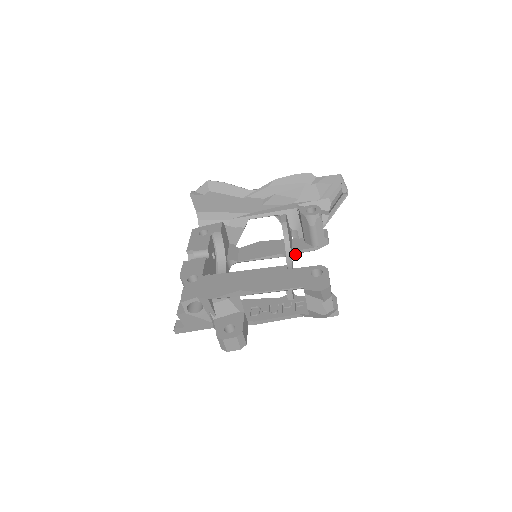
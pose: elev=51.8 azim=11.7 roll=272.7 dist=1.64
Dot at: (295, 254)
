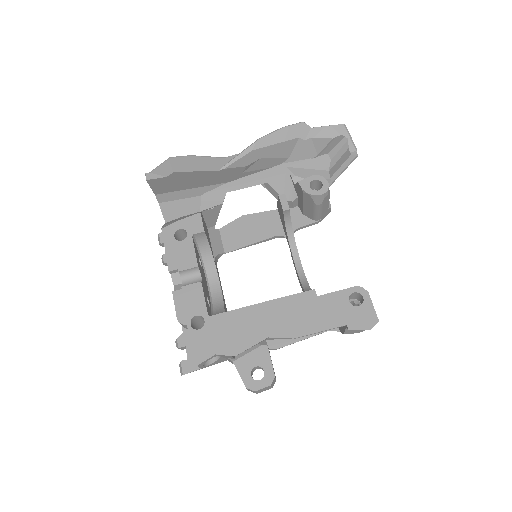
Dot at: occluded
